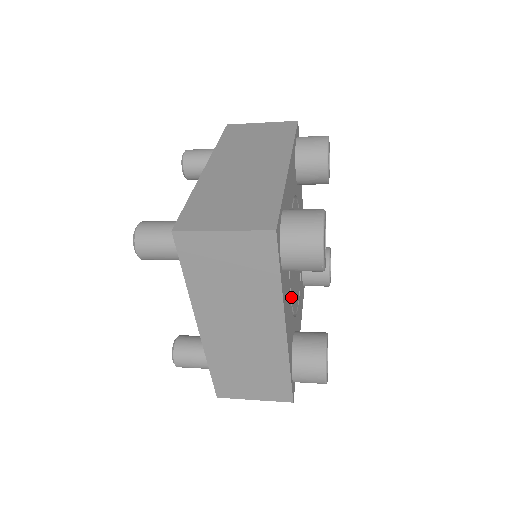
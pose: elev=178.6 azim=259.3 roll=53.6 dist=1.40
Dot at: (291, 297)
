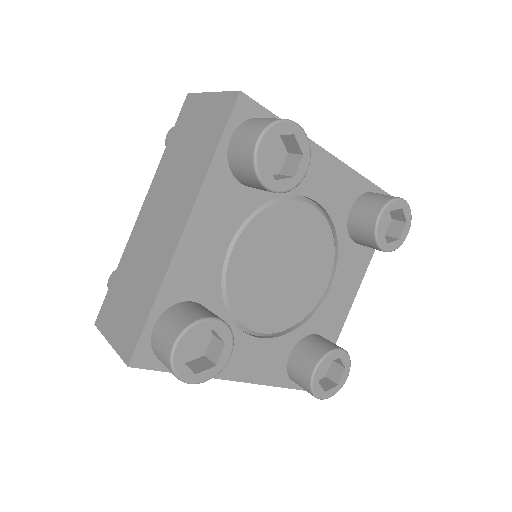
Dot at: (263, 331)
